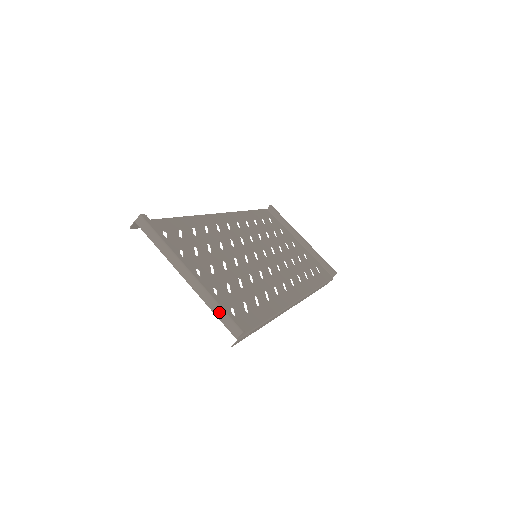
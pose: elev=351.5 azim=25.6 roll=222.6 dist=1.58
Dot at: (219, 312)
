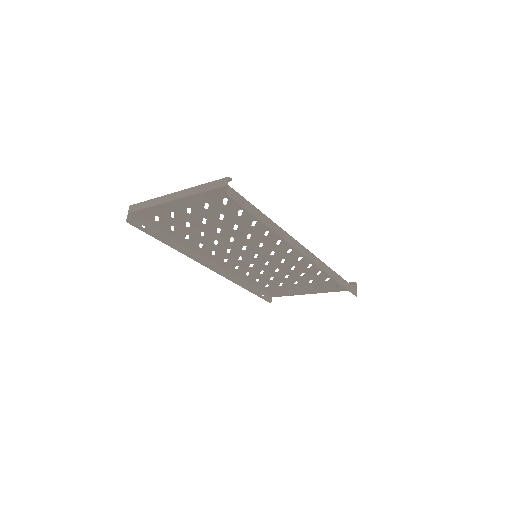
Dot at: (206, 186)
